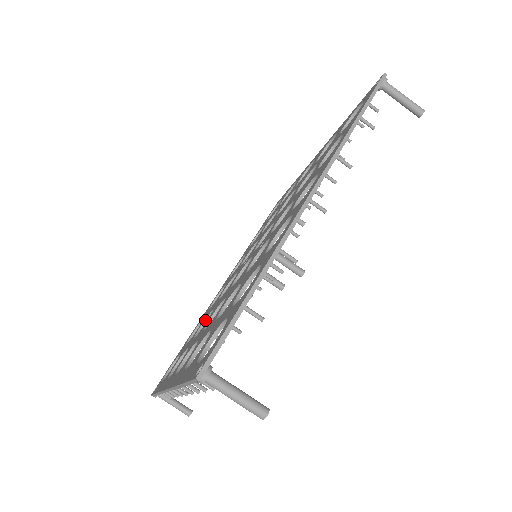
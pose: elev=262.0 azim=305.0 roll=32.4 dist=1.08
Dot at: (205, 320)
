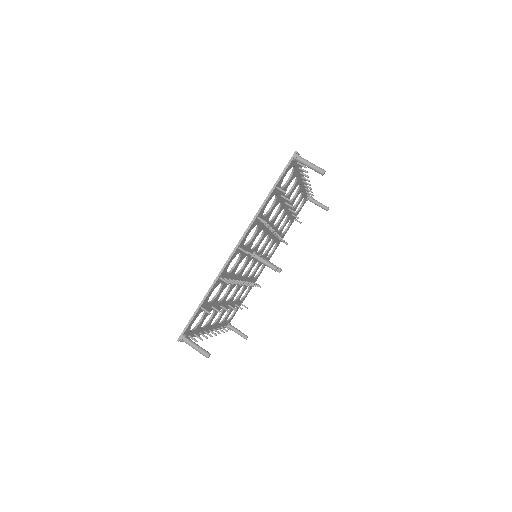
Dot at: (242, 288)
